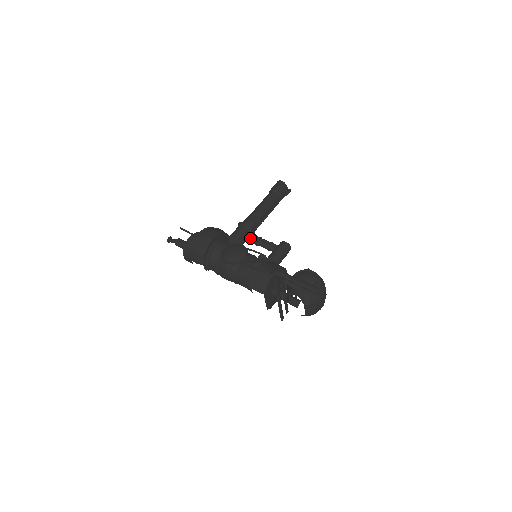
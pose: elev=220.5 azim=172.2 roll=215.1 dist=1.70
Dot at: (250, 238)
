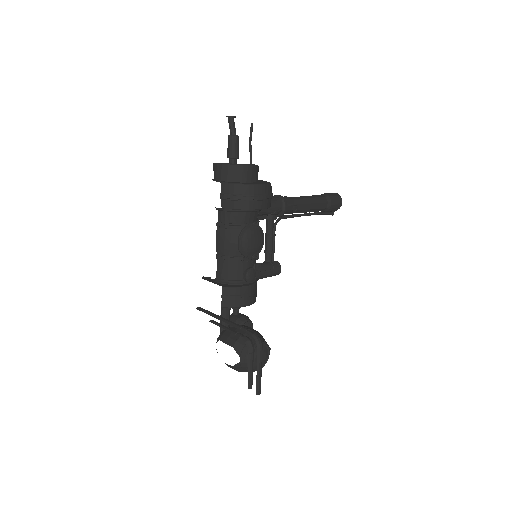
Dot at: (271, 225)
